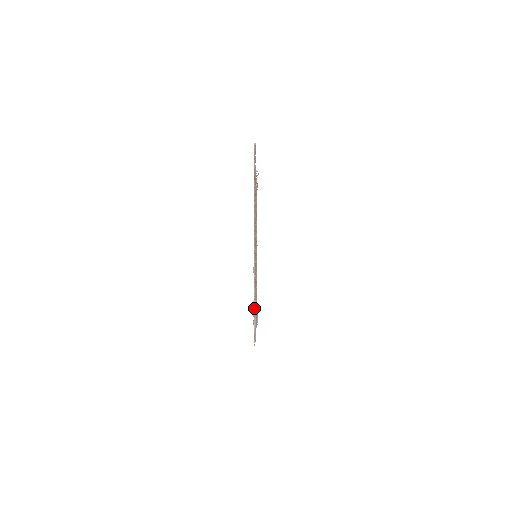
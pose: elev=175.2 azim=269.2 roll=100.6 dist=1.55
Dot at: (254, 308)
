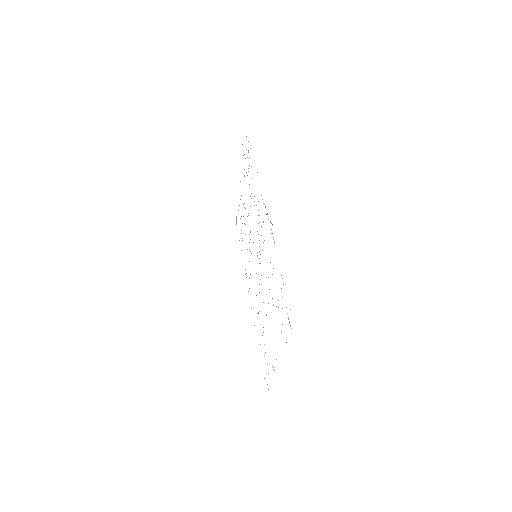
Dot at: occluded
